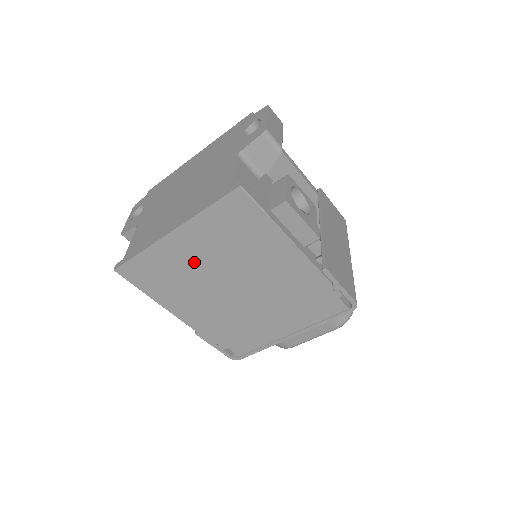
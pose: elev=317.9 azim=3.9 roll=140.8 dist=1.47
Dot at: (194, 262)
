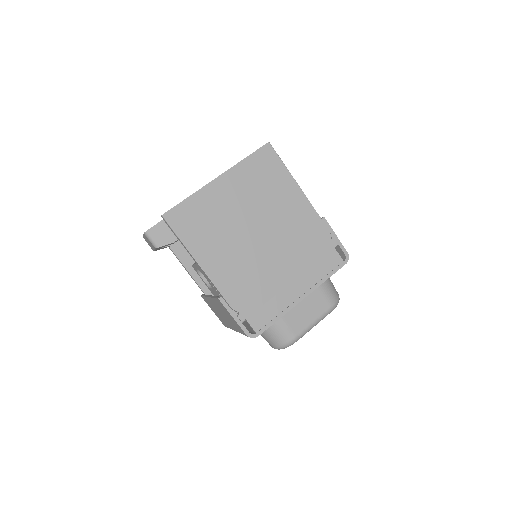
Dot at: (230, 207)
